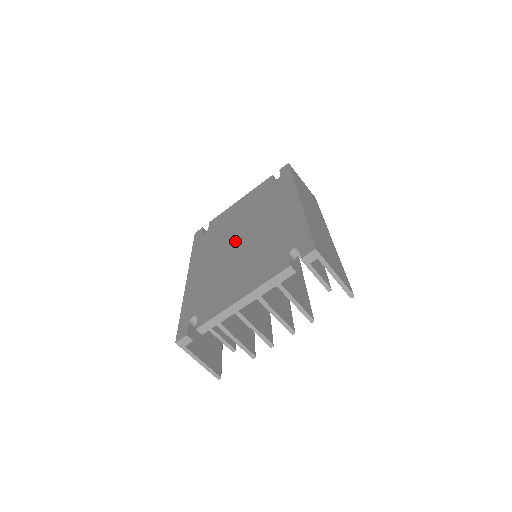
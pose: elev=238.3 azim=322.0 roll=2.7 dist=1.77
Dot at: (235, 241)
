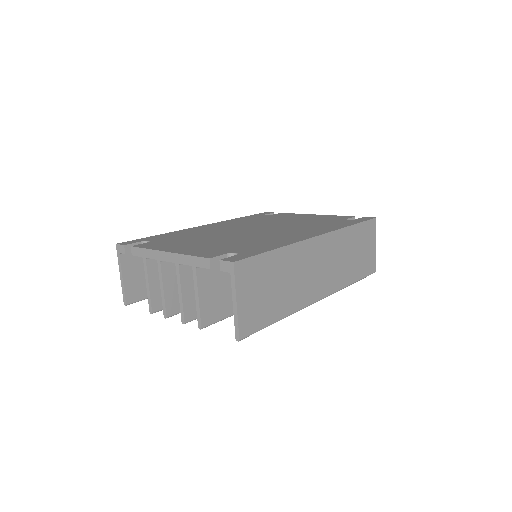
Dot at: (251, 228)
